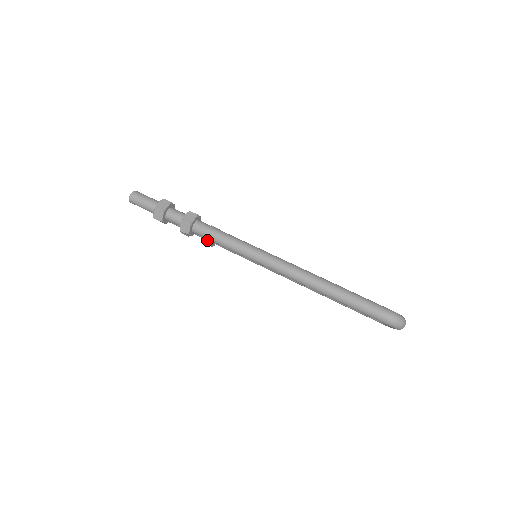
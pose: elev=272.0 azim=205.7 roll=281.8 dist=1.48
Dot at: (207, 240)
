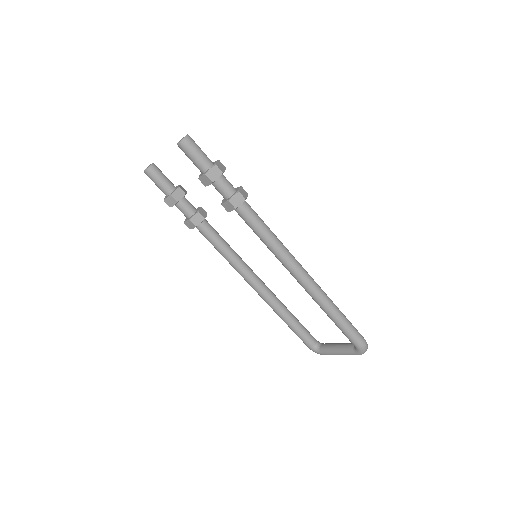
Dot at: (196, 220)
